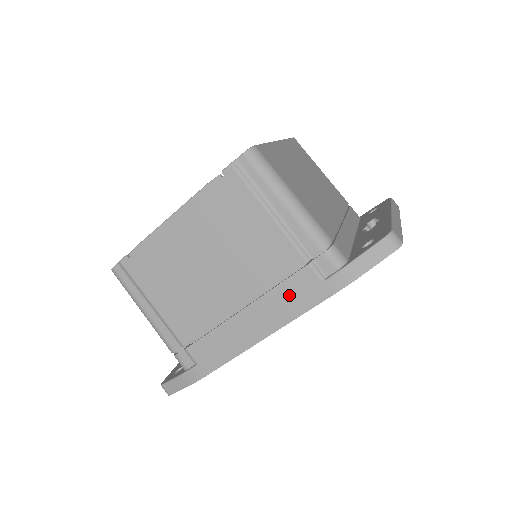
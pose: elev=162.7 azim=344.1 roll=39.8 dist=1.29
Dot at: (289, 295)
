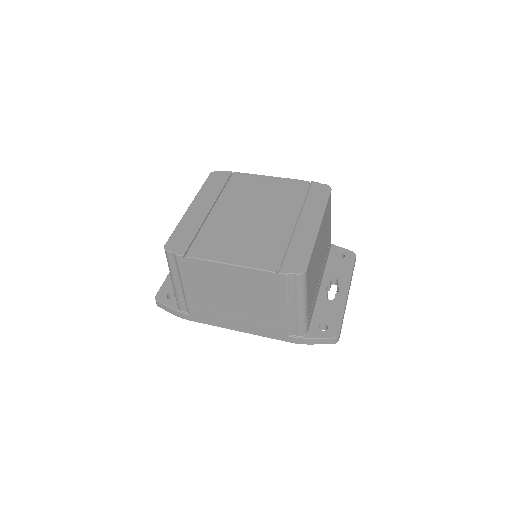
Dot at: (267, 329)
